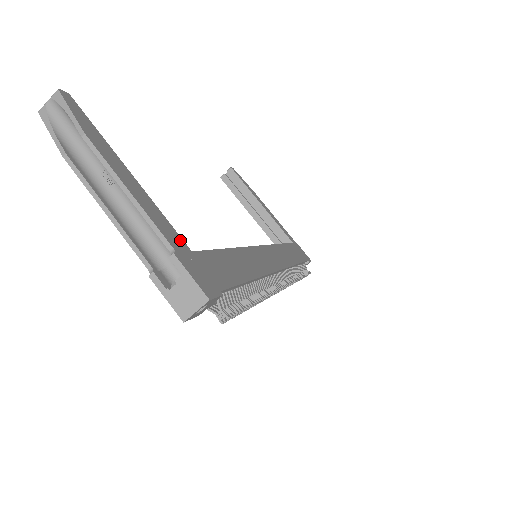
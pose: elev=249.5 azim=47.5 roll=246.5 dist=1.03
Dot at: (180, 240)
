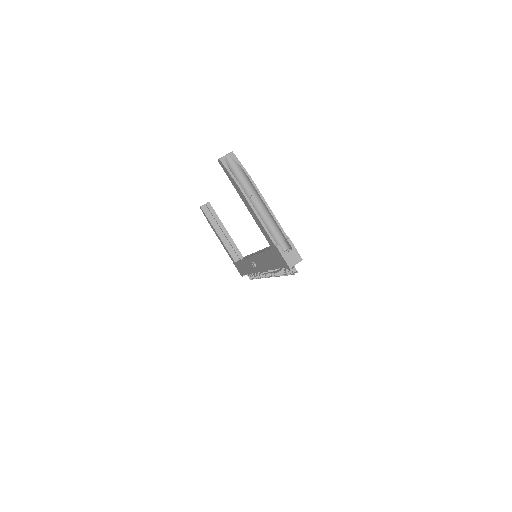
Dot at: occluded
